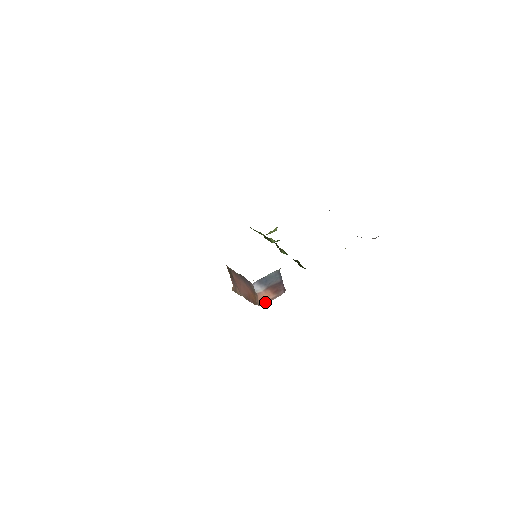
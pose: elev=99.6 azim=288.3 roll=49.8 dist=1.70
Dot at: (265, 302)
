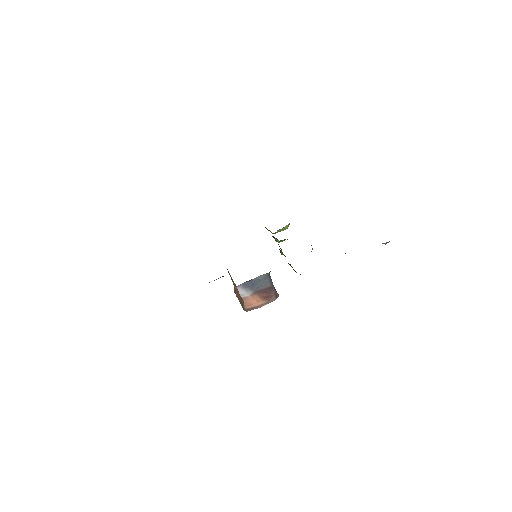
Dot at: (253, 308)
